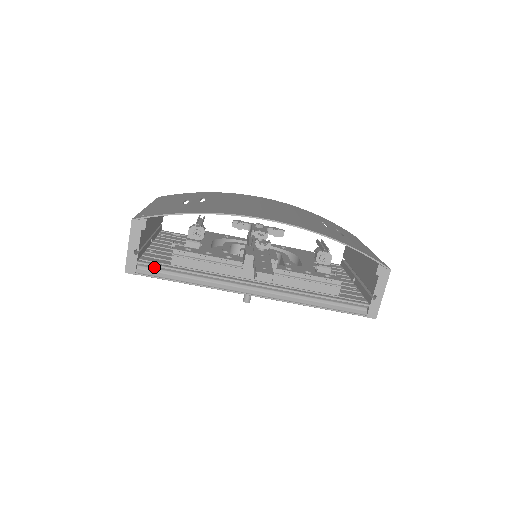
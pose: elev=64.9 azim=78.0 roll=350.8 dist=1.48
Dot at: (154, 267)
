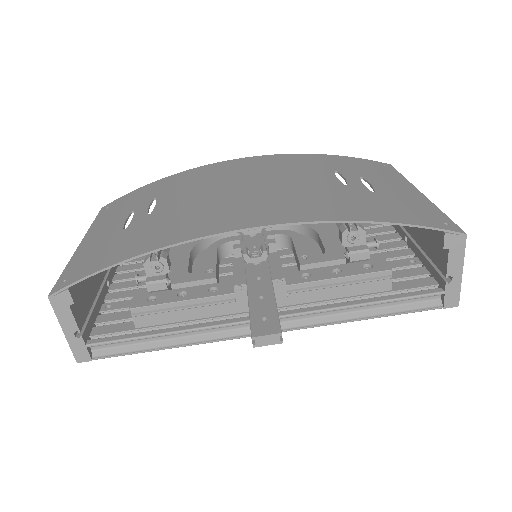
Dot at: (113, 342)
